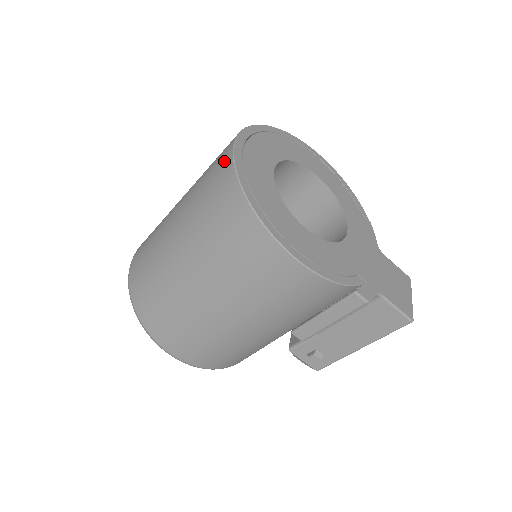
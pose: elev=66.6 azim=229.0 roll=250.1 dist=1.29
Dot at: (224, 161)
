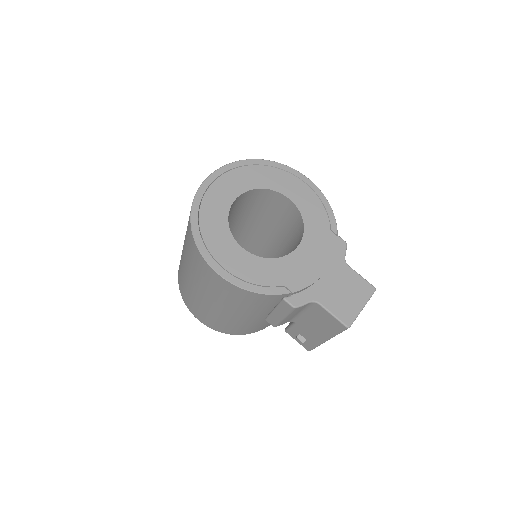
Dot at: occluded
